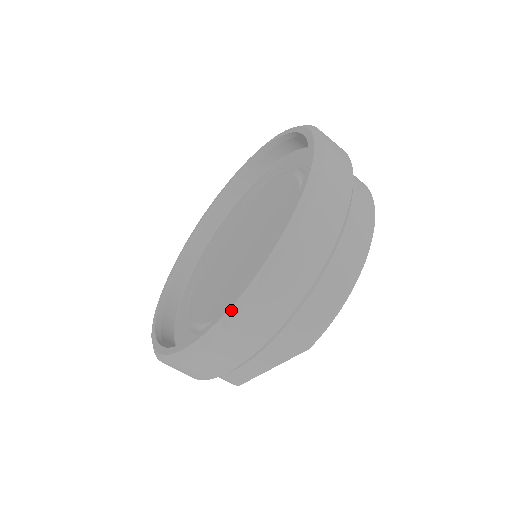
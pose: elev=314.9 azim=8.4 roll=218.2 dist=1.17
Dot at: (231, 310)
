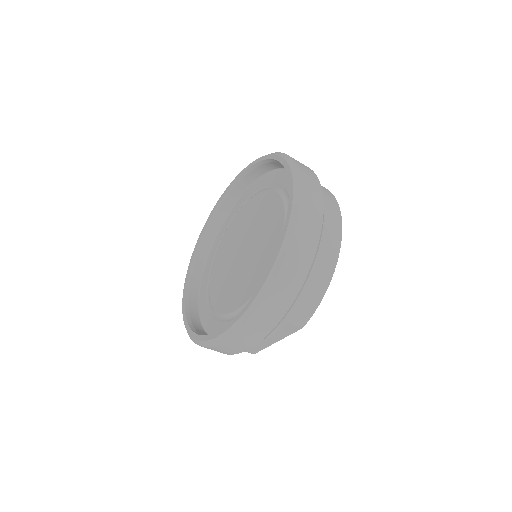
Dot at: (247, 312)
